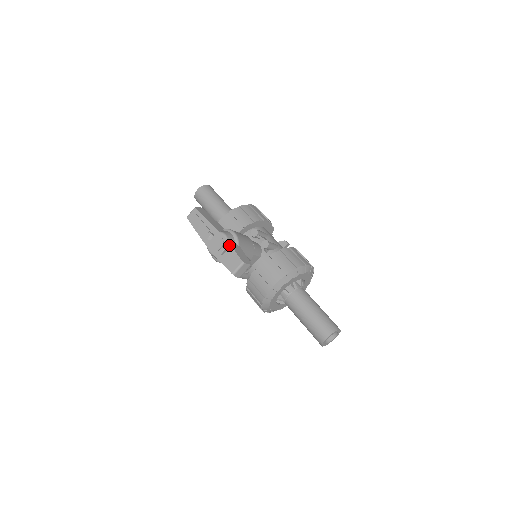
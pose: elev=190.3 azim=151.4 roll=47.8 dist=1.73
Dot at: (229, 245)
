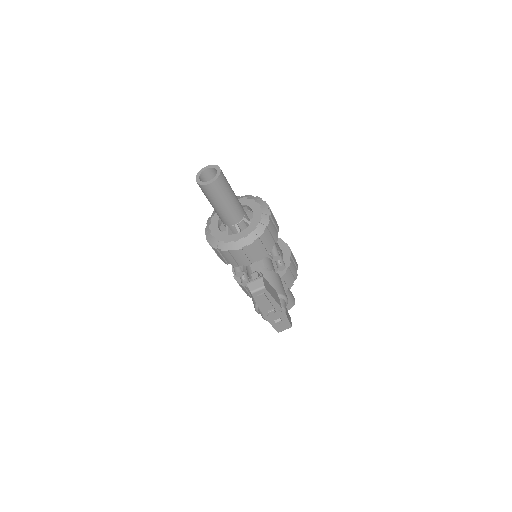
Dot at: (286, 317)
